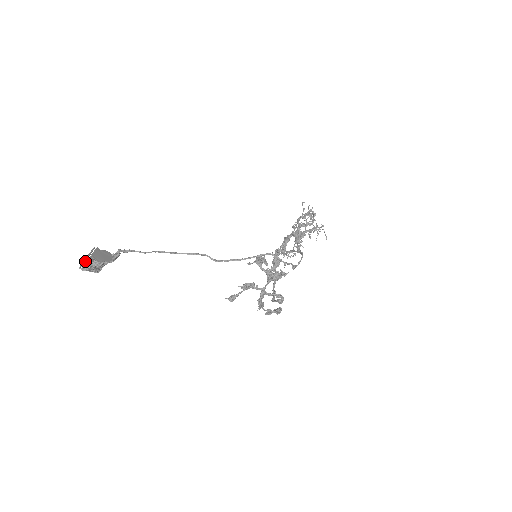
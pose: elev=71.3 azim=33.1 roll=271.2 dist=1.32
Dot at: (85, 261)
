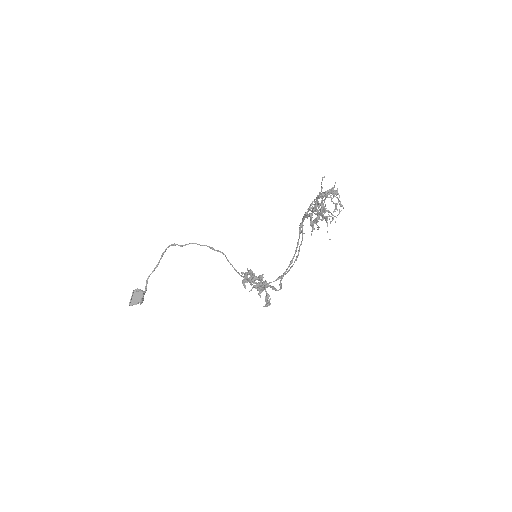
Dot at: occluded
